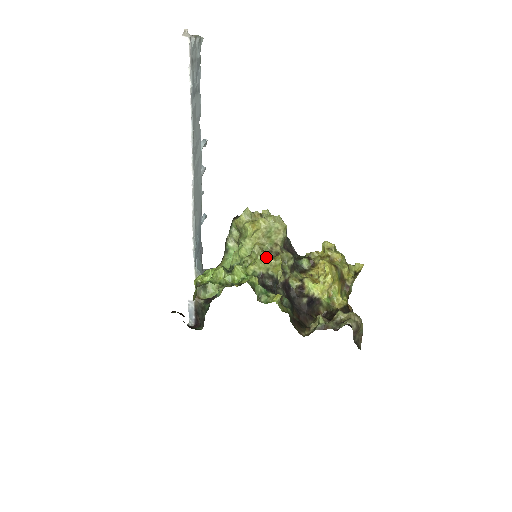
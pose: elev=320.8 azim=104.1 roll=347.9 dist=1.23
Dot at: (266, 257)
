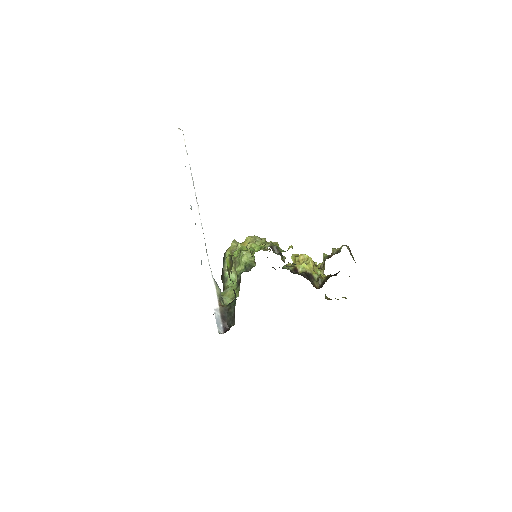
Dot at: (267, 242)
